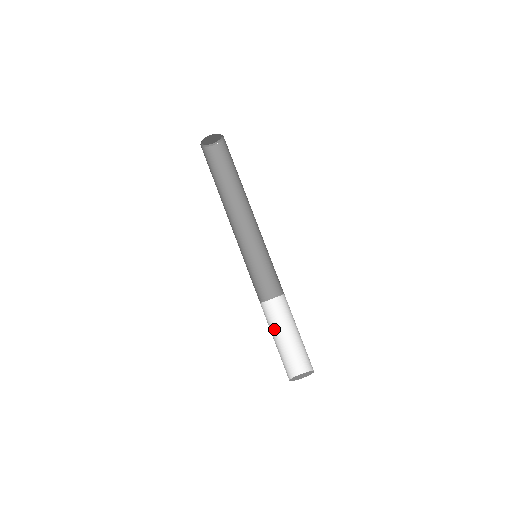
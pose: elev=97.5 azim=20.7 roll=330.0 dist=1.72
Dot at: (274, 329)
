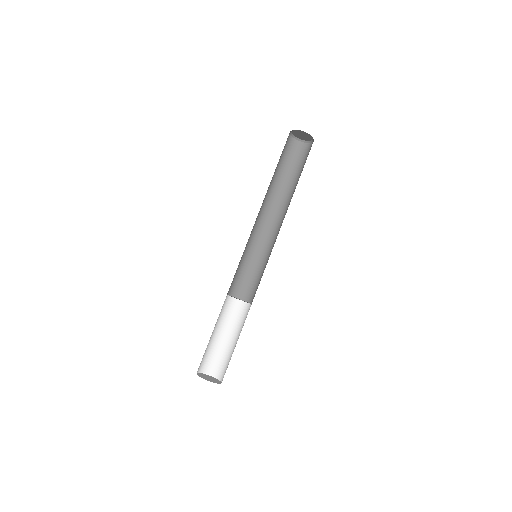
Dot at: (228, 326)
